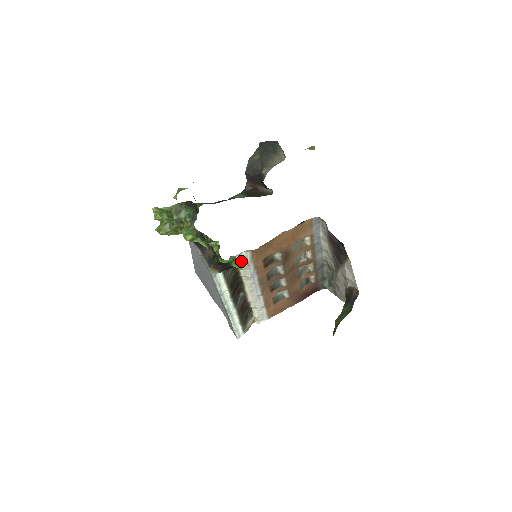
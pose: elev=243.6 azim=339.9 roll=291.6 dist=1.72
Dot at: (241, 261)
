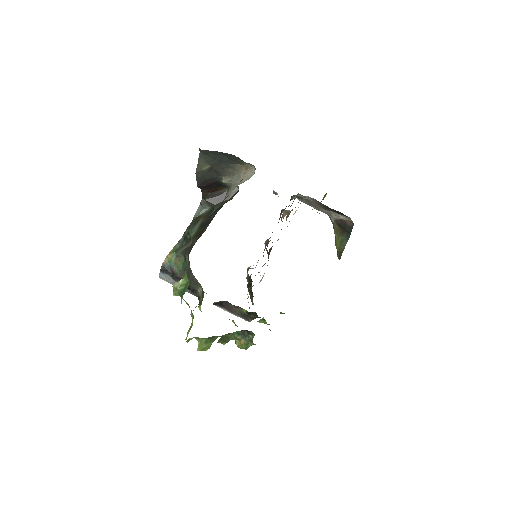
Dot at: occluded
